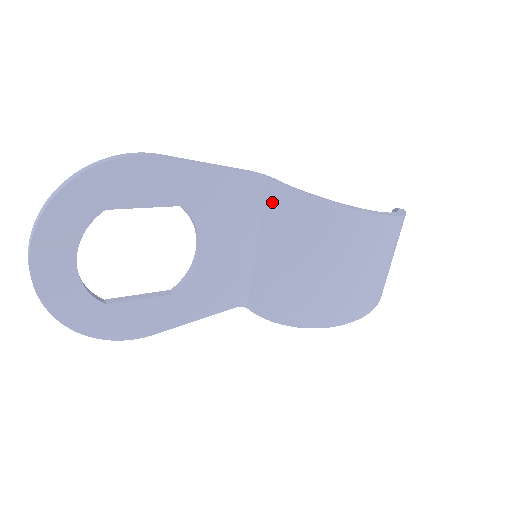
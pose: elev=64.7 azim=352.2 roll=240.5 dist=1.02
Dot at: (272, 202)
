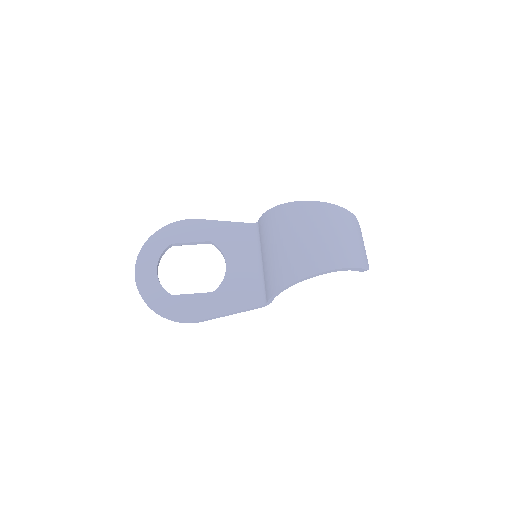
Dot at: (261, 228)
